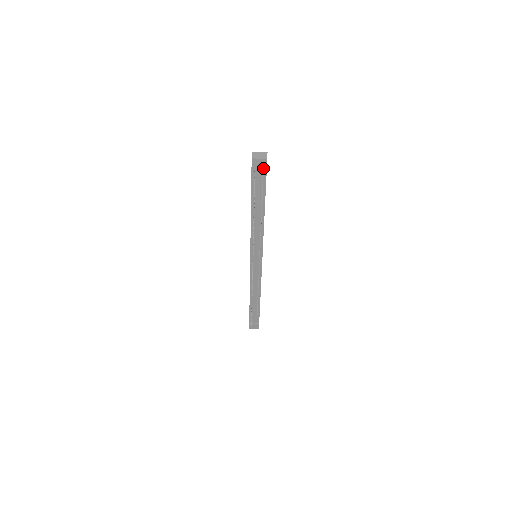
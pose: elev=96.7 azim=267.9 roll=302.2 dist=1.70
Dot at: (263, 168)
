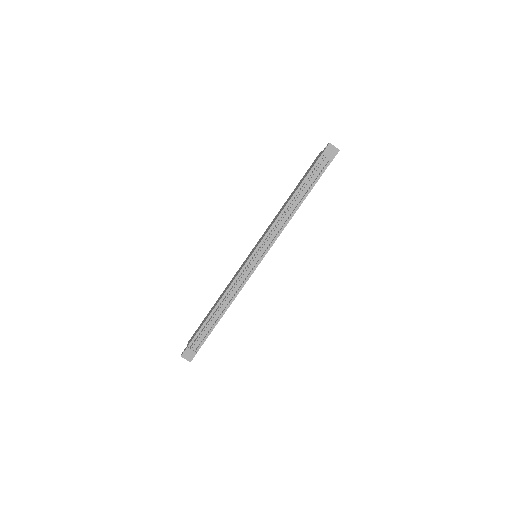
Dot at: (331, 157)
